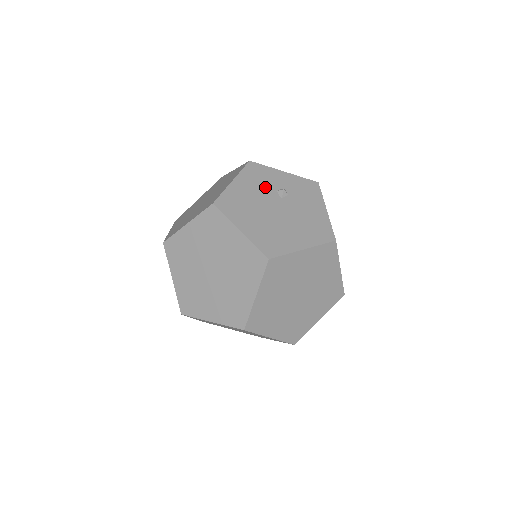
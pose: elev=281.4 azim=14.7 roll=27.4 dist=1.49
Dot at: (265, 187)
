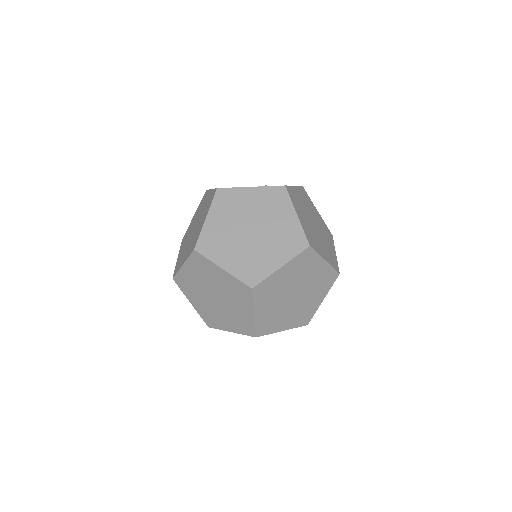
Dot at: occluded
